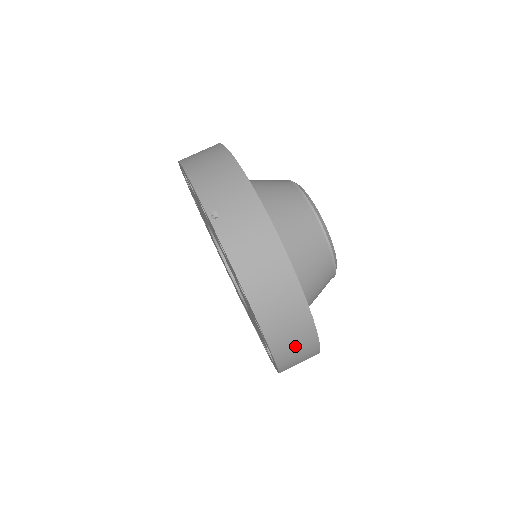
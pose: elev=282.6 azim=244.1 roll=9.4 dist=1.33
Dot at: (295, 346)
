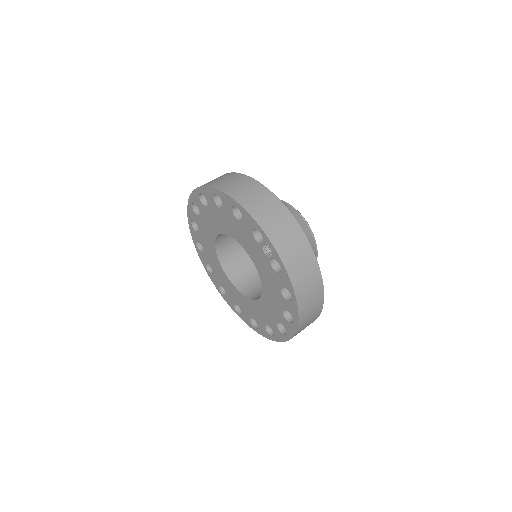
Dot at: (264, 207)
